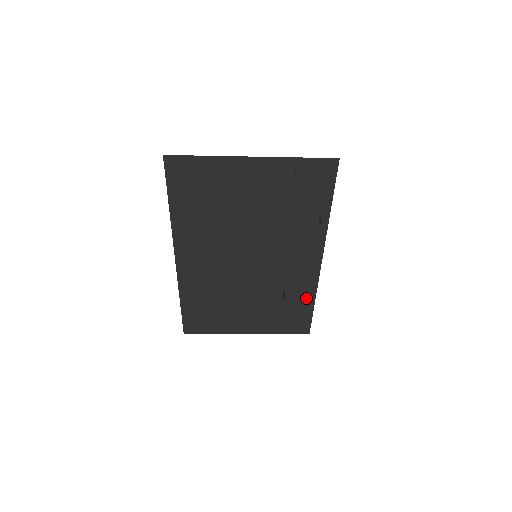
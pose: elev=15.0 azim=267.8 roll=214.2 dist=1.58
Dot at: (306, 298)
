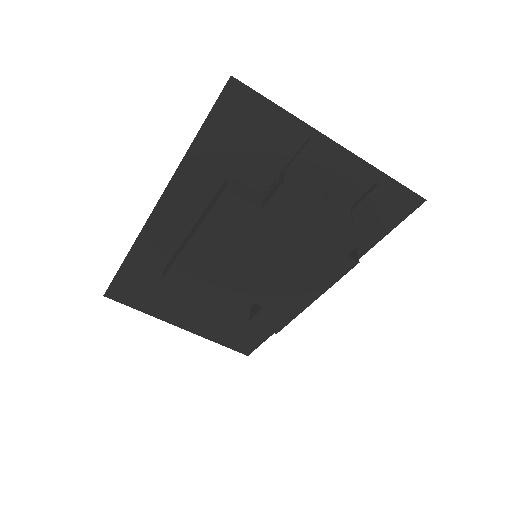
Dot at: (279, 325)
